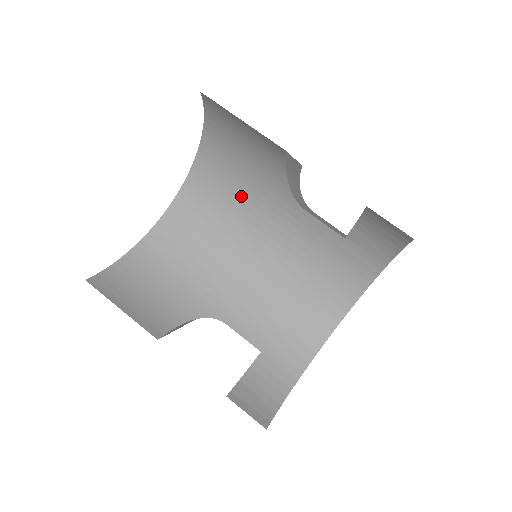
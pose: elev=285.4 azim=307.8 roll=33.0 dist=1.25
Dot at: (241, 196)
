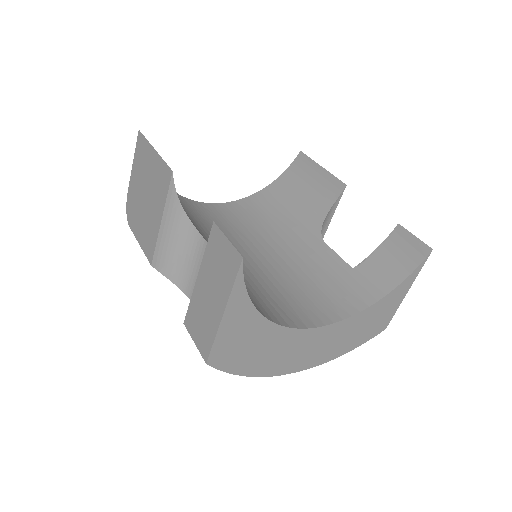
Dot at: (269, 225)
